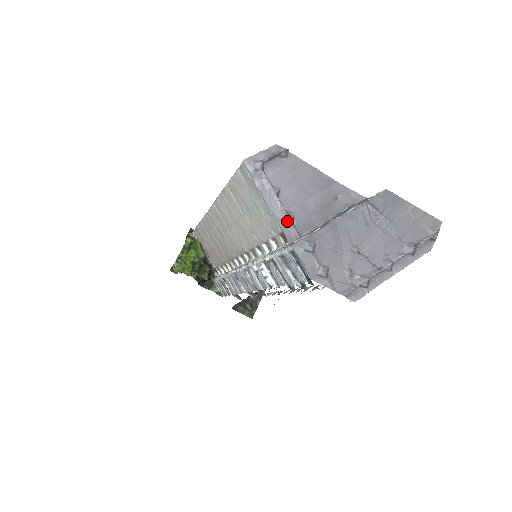
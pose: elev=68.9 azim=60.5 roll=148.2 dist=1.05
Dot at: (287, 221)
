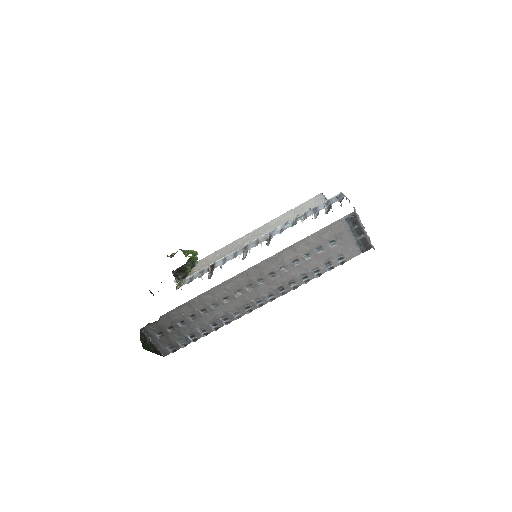
Dot at: occluded
